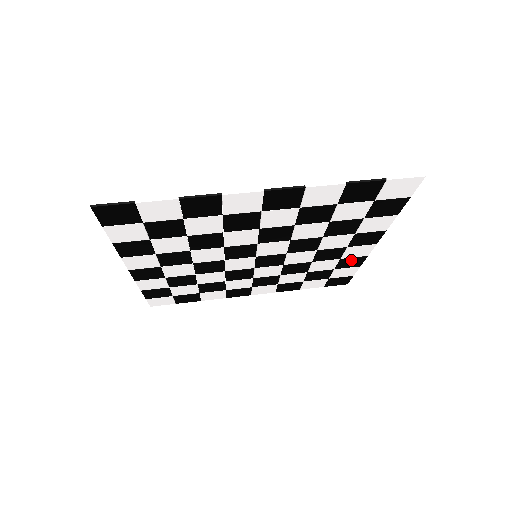
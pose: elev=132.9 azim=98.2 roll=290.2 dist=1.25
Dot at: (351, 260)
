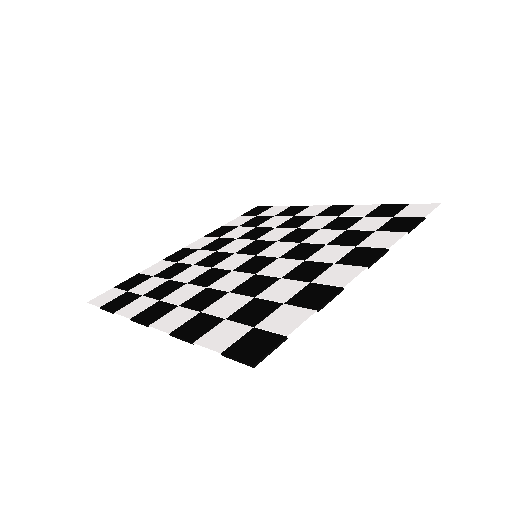
Dot at: (296, 212)
